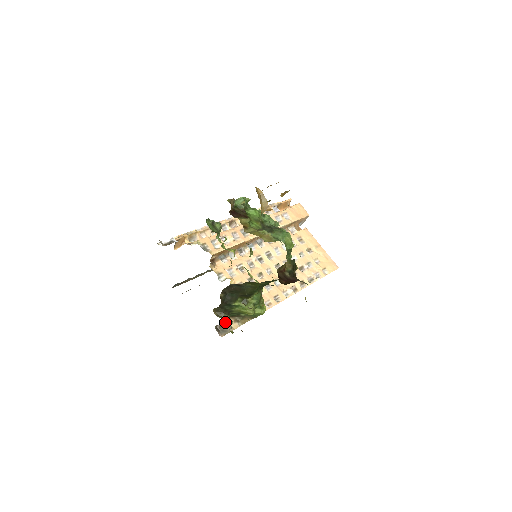
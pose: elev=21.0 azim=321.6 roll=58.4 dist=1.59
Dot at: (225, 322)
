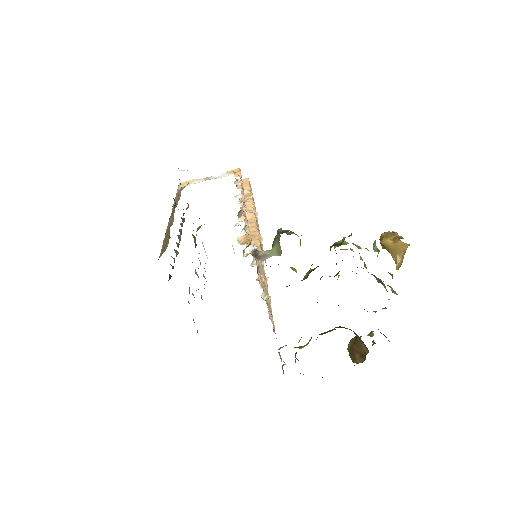
Dot at: occluded
